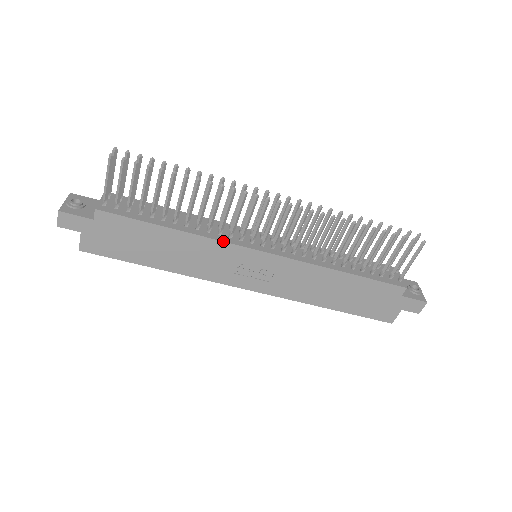
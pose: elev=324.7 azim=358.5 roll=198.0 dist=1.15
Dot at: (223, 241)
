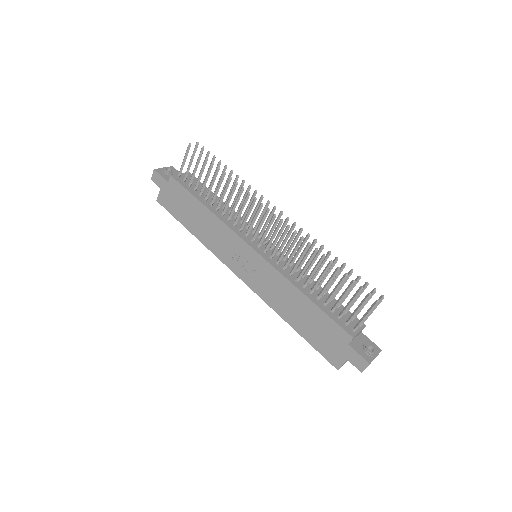
Dot at: (231, 229)
